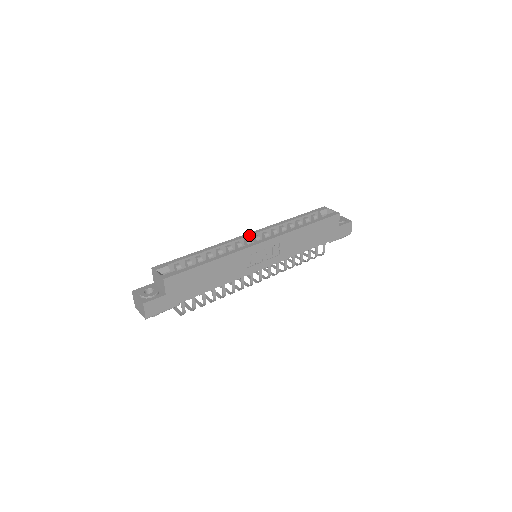
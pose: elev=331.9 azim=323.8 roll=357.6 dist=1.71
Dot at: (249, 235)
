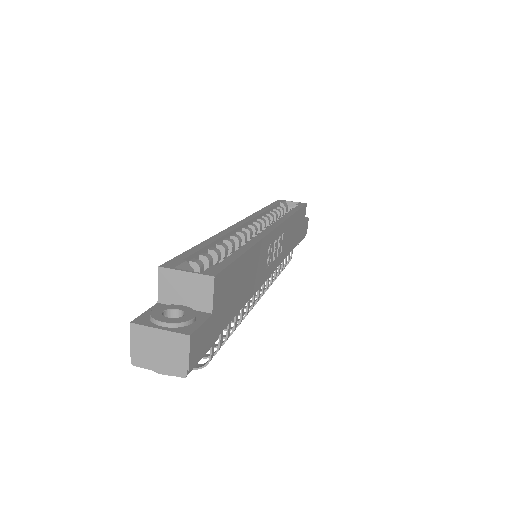
Dot at: (245, 222)
